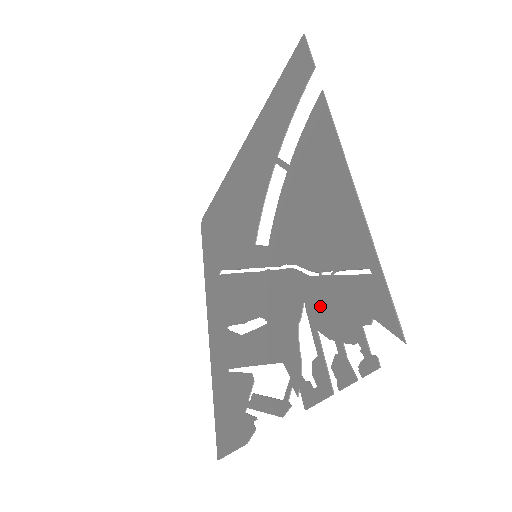
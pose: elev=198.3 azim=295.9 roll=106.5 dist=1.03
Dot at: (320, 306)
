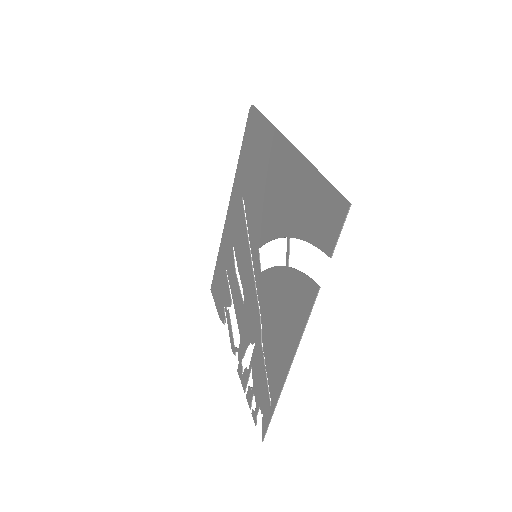
Dot at: (257, 363)
